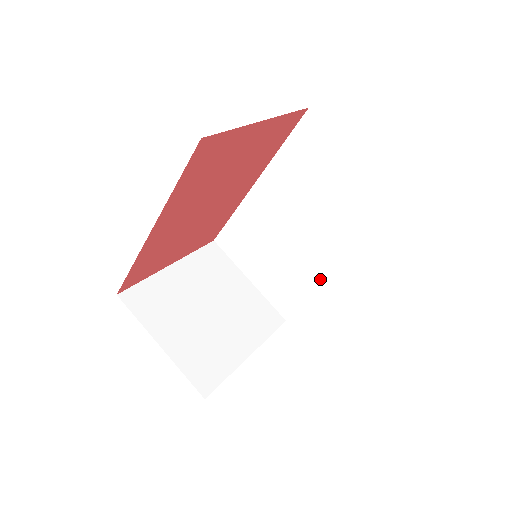
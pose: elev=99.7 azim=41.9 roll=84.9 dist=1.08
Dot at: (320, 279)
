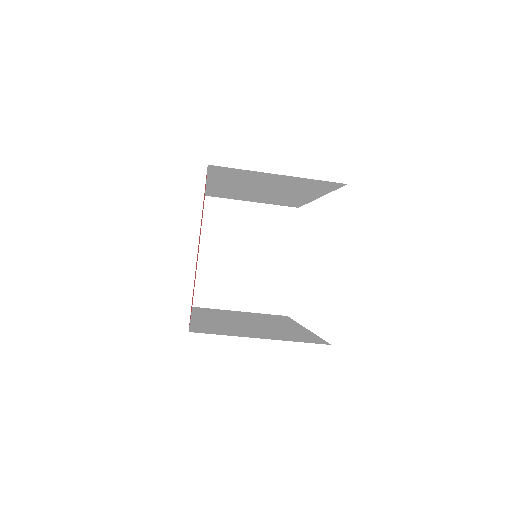
Dot at: (305, 200)
